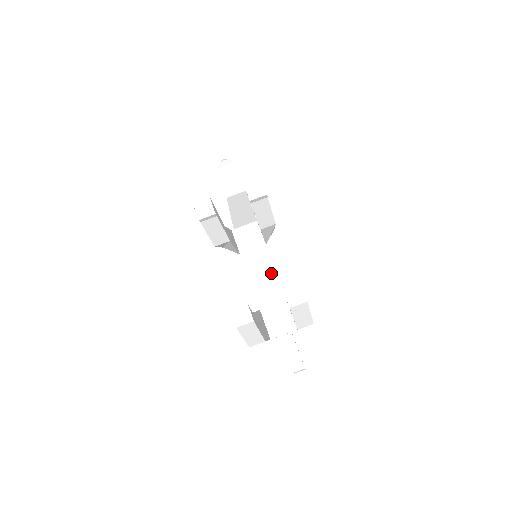
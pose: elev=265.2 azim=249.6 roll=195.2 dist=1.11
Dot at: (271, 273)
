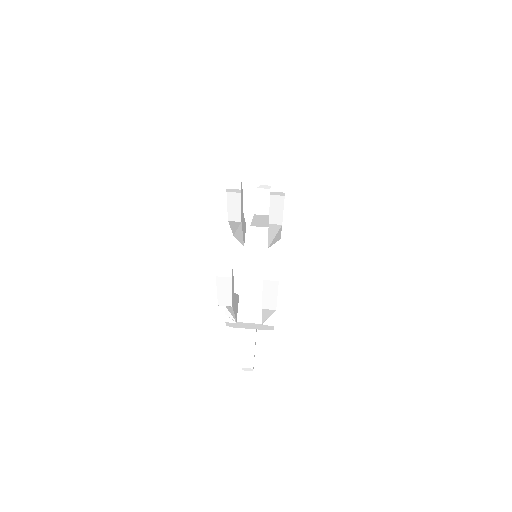
Dot at: (262, 271)
